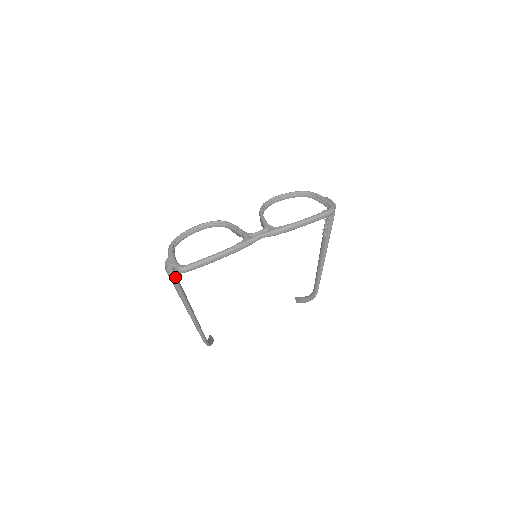
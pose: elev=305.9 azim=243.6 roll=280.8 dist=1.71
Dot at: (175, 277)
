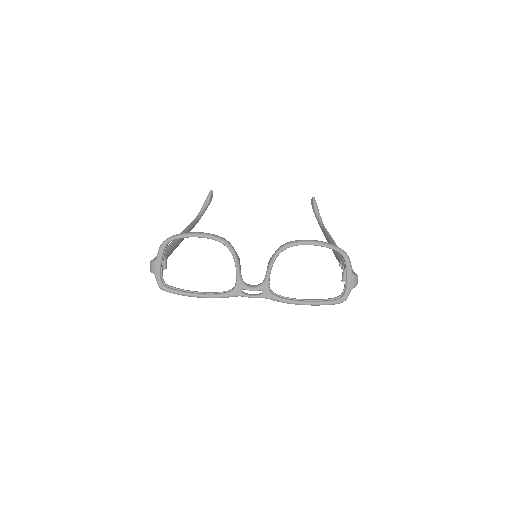
Dot at: occluded
